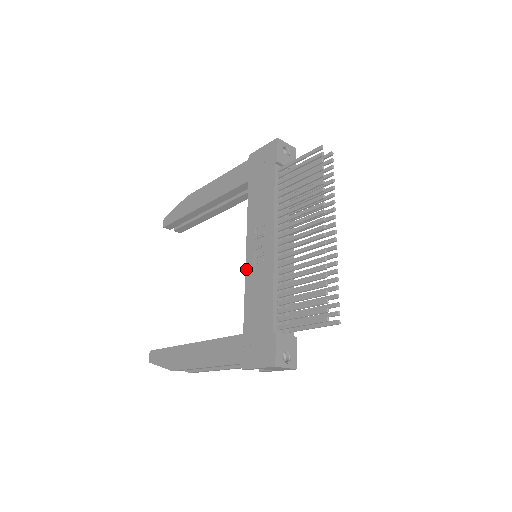
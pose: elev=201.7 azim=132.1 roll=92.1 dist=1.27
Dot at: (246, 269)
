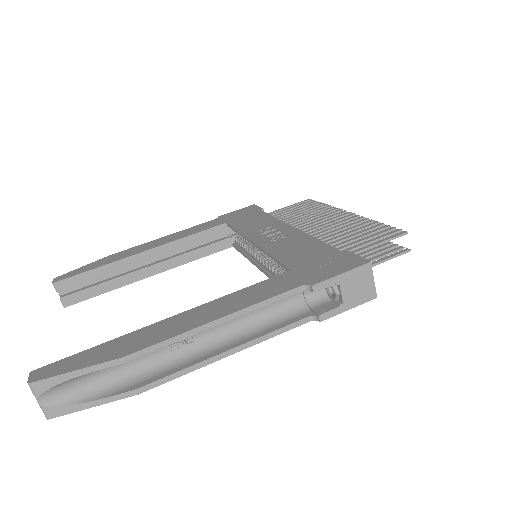
Dot at: (261, 246)
